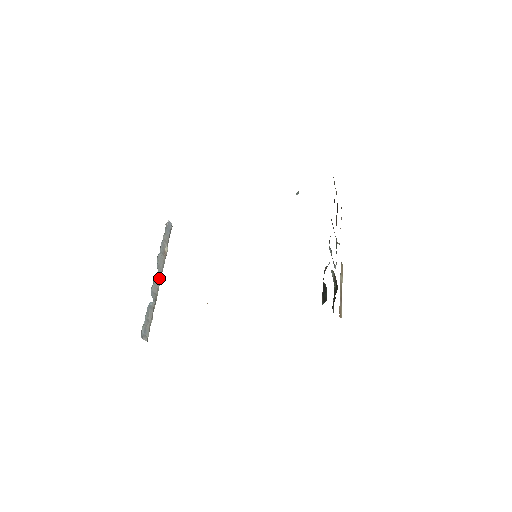
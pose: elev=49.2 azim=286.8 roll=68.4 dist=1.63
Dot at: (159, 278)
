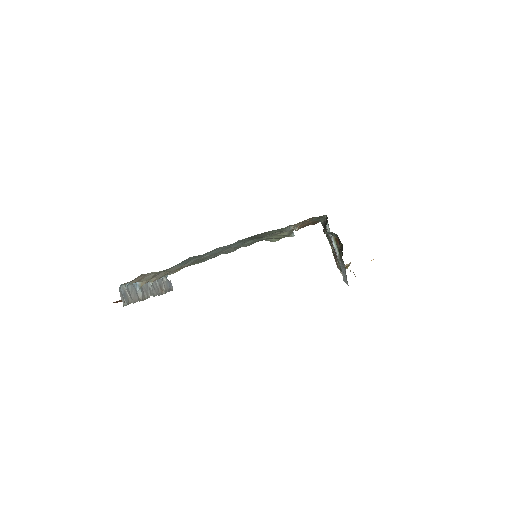
Dot at: (151, 293)
